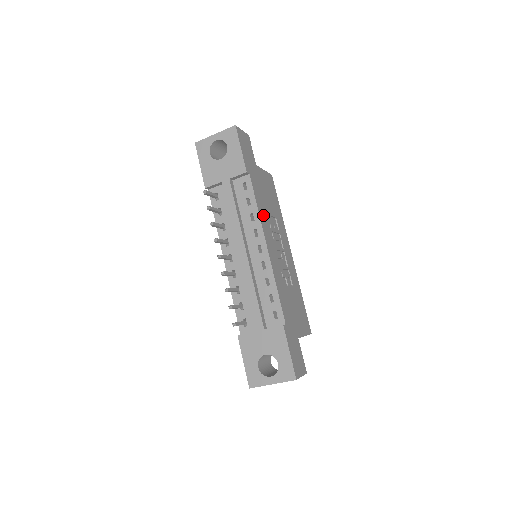
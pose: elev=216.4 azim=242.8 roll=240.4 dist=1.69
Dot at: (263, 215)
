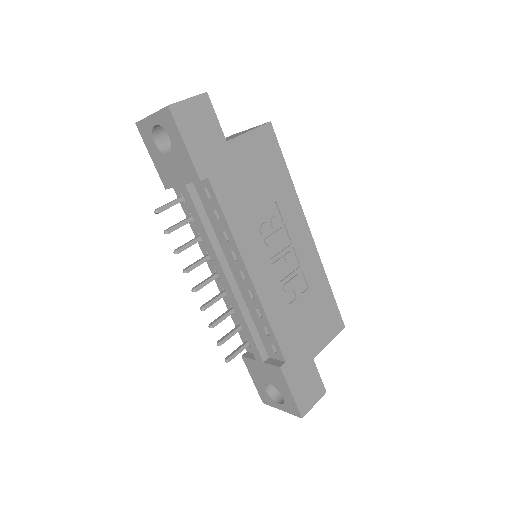
Dot at: (242, 227)
